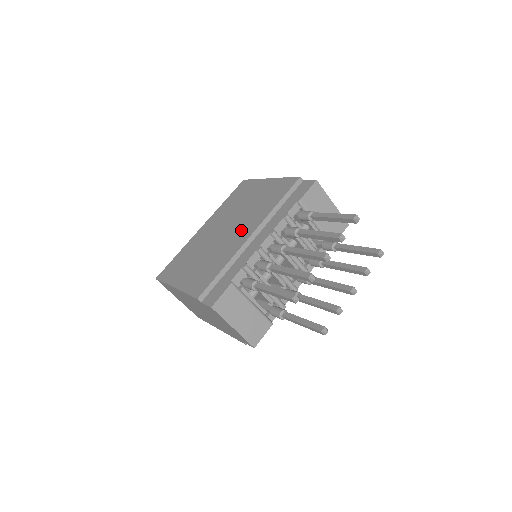
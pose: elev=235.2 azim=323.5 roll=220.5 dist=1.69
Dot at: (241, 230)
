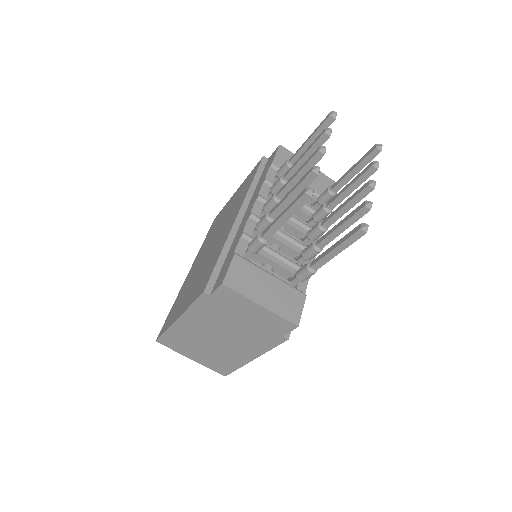
Dot at: (226, 226)
